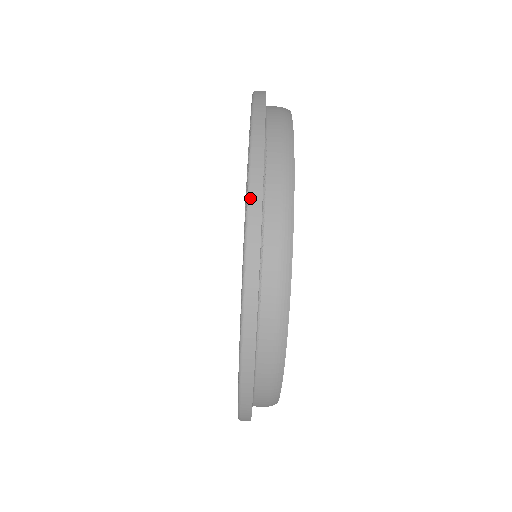
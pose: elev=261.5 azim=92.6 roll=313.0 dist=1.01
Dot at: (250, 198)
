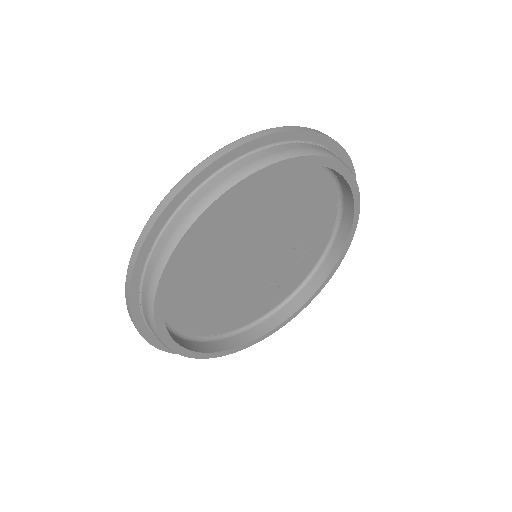
Dot at: (289, 126)
